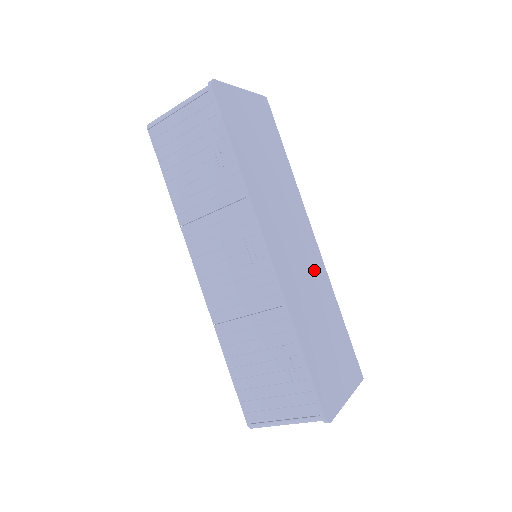
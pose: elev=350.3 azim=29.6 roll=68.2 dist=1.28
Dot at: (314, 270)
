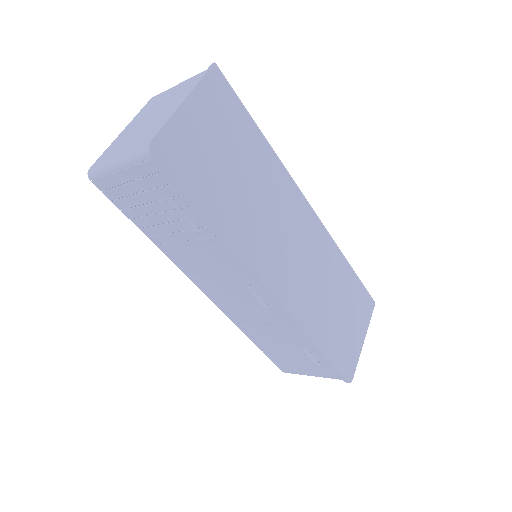
Dot at: (317, 251)
